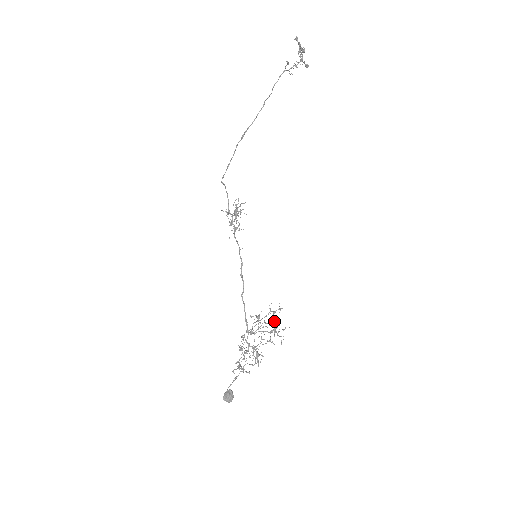
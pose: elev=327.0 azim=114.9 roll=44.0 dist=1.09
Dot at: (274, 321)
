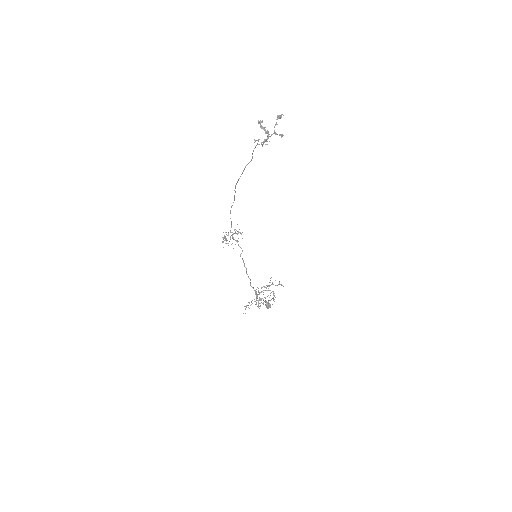
Dot at: (272, 291)
